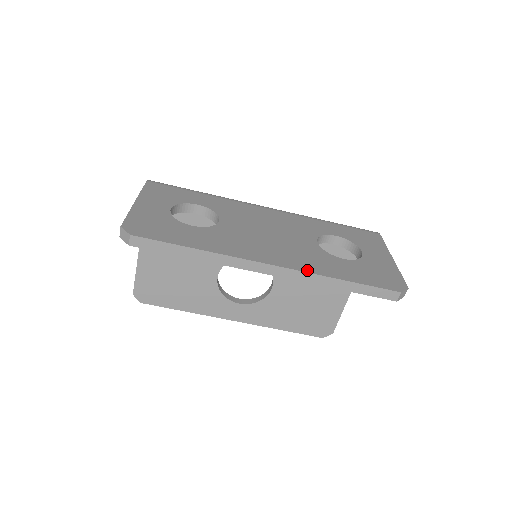
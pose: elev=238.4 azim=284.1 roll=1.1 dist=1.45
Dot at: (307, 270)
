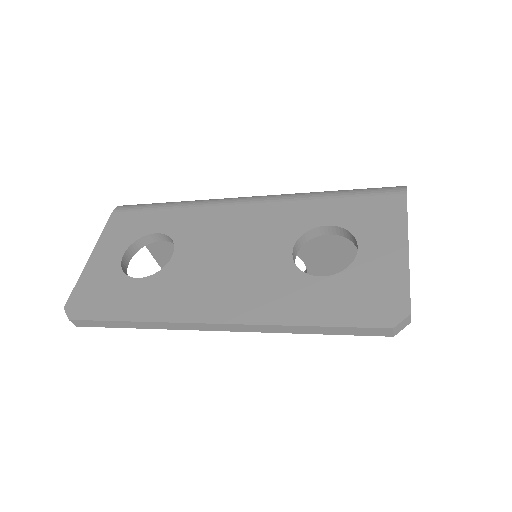
Dot at: (256, 320)
